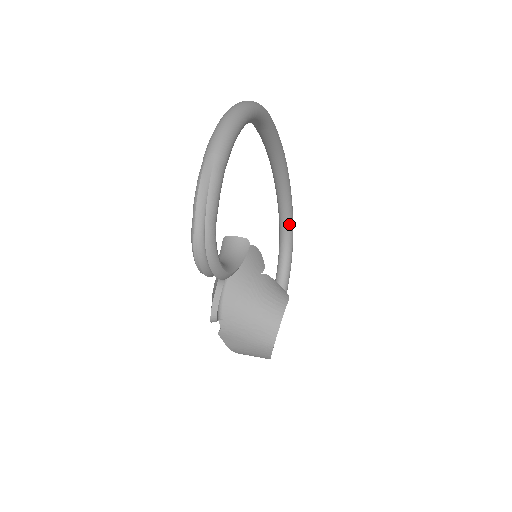
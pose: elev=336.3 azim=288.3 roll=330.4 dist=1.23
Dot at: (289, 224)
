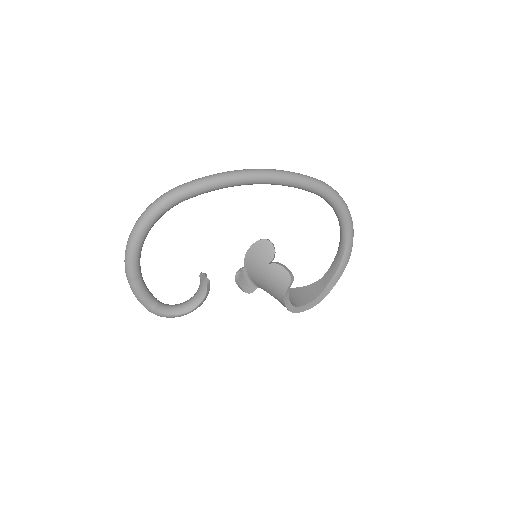
Dot at: (315, 193)
